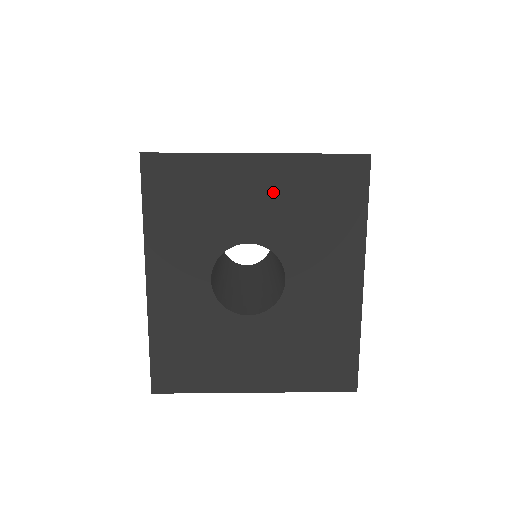
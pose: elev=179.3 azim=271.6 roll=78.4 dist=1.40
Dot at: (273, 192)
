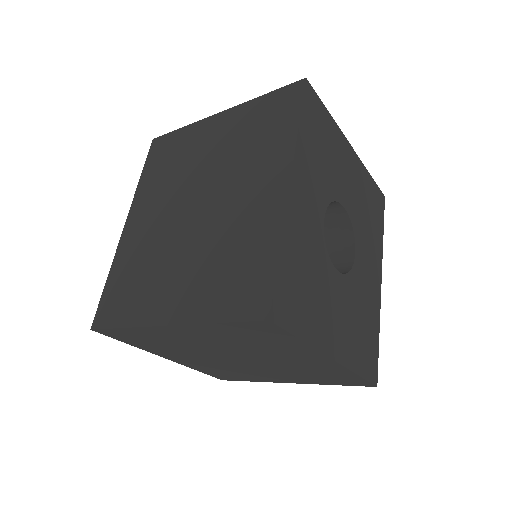
Dot at: (355, 180)
